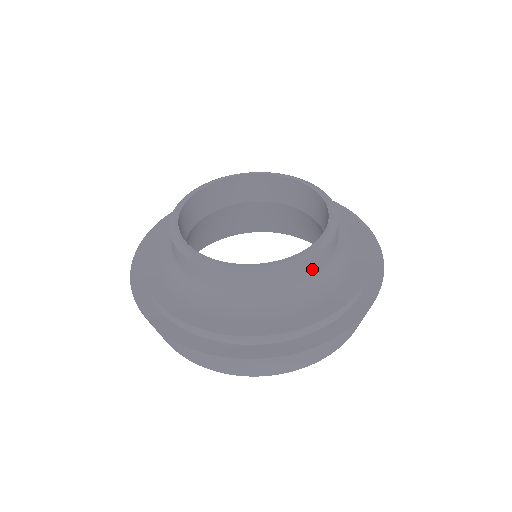
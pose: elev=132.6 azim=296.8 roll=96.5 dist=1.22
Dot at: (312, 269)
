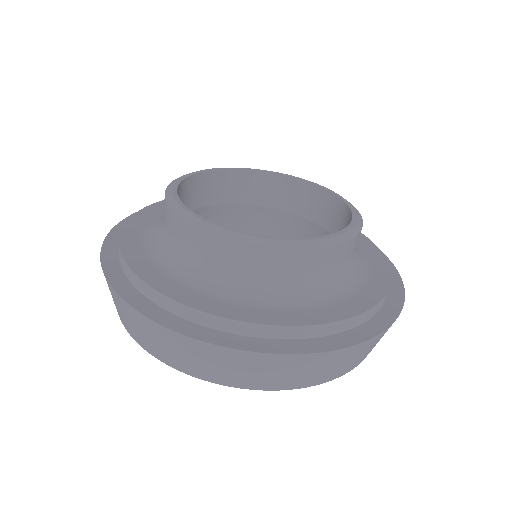
Dot at: (239, 260)
